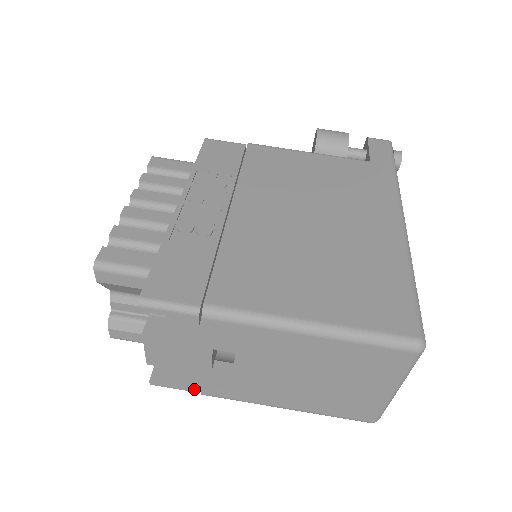
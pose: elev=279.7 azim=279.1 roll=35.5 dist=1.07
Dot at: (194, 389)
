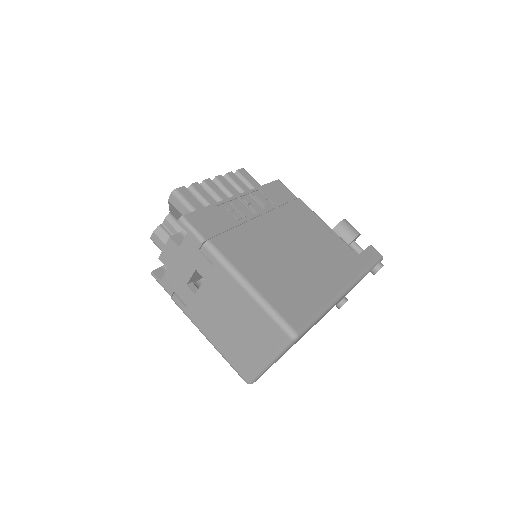
Dot at: (170, 292)
